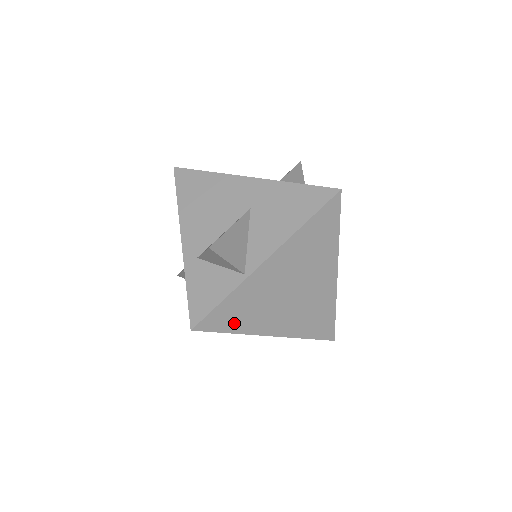
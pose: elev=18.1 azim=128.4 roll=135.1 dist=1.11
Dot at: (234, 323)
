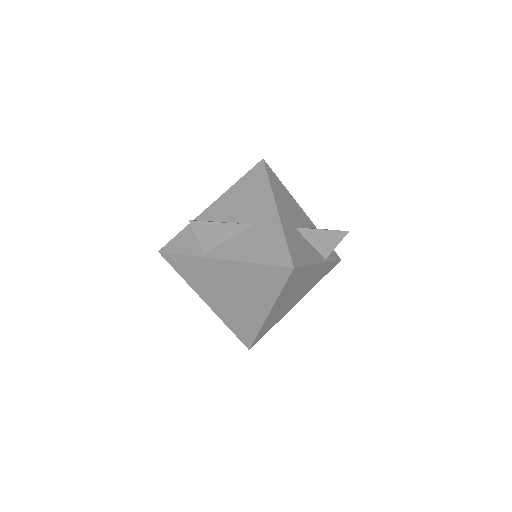
Dot at: (185, 273)
